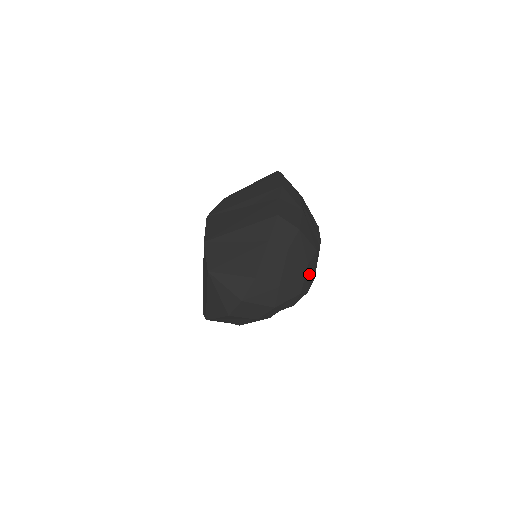
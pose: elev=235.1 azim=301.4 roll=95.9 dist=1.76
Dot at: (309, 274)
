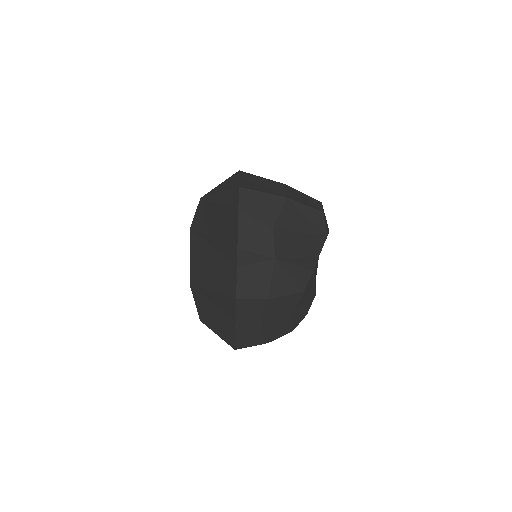
Dot at: (301, 308)
